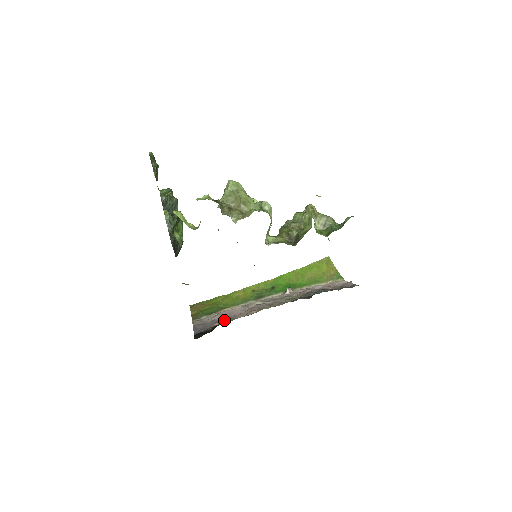
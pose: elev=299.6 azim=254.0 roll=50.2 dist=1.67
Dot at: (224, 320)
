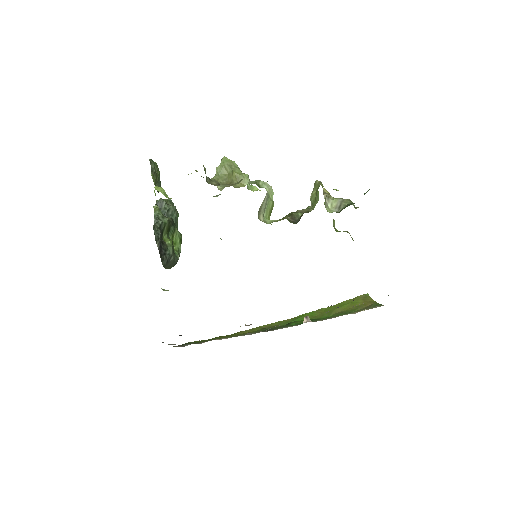
Dot at: occluded
